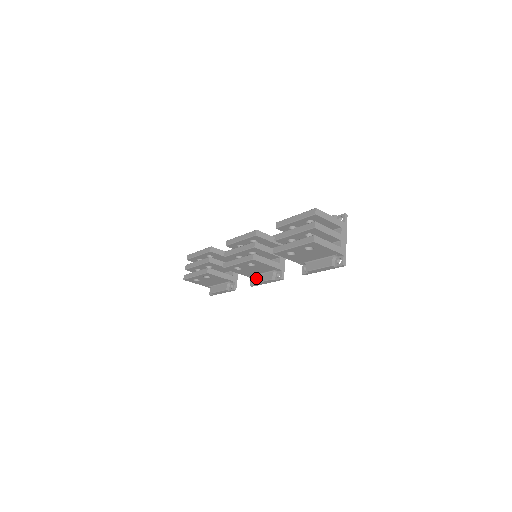
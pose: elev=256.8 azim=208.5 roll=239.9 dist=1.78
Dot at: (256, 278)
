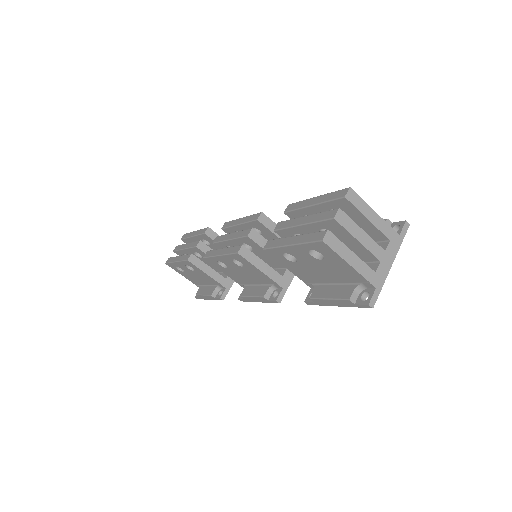
Dot at: (247, 289)
